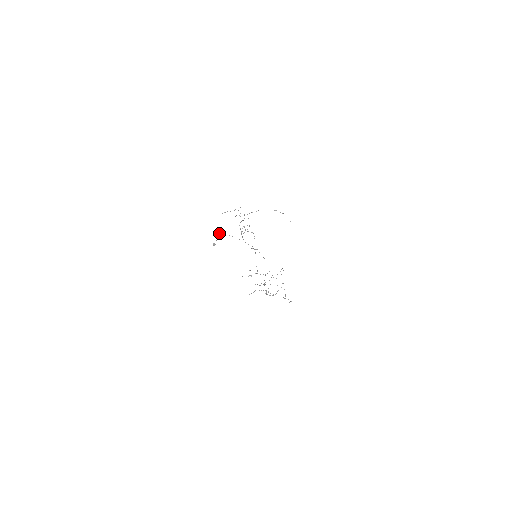
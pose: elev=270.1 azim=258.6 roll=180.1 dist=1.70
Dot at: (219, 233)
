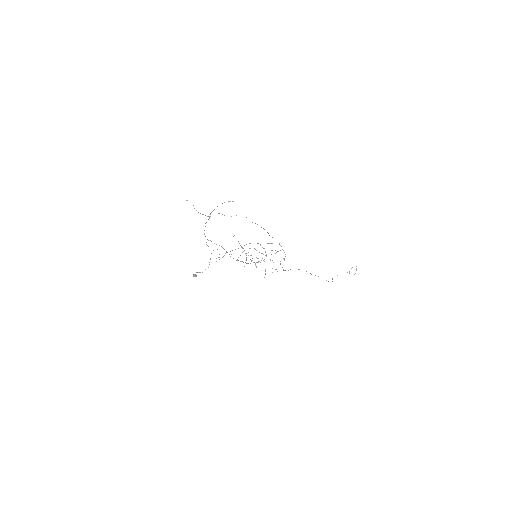
Dot at: occluded
